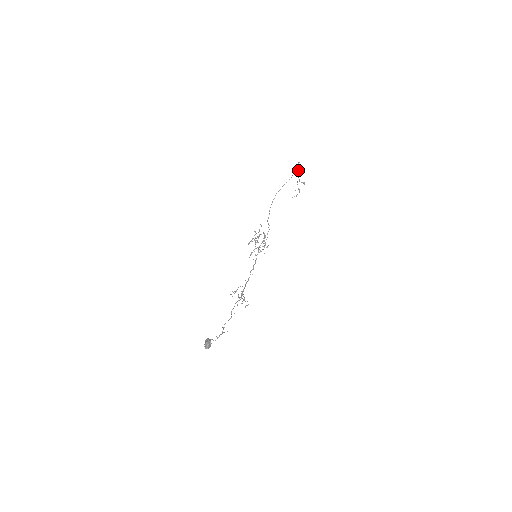
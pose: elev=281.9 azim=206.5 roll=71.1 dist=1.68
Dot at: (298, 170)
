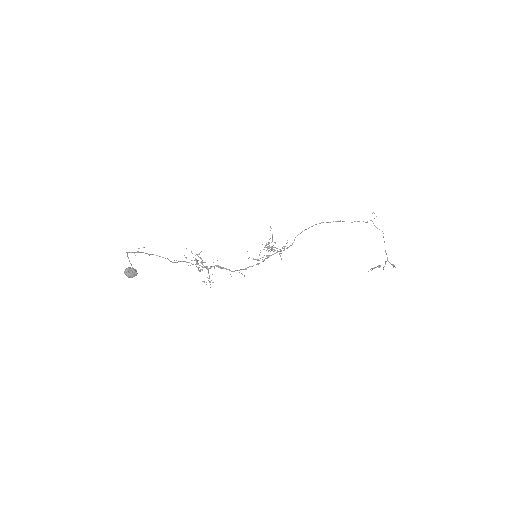
Dot at: occluded
